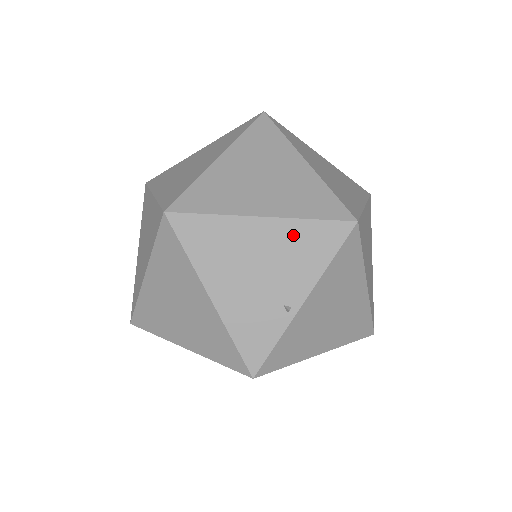
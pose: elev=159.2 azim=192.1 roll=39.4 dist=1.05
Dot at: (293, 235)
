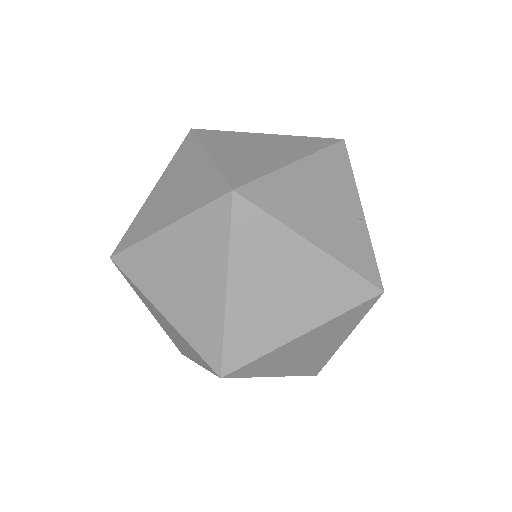
Dot at: (322, 166)
